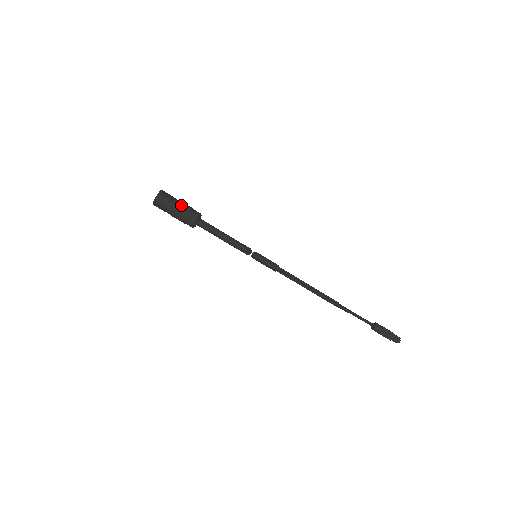
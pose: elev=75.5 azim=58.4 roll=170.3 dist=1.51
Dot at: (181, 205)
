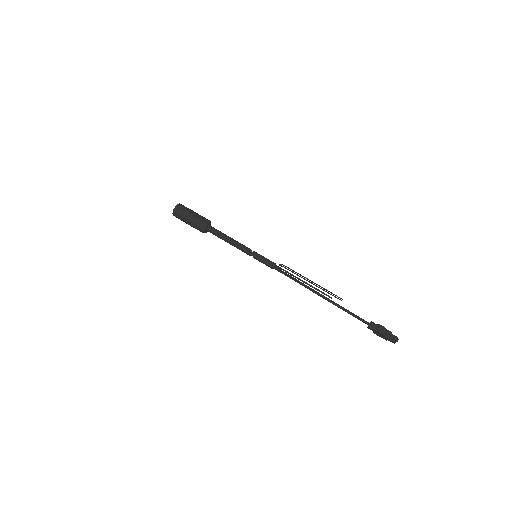
Dot at: (196, 213)
